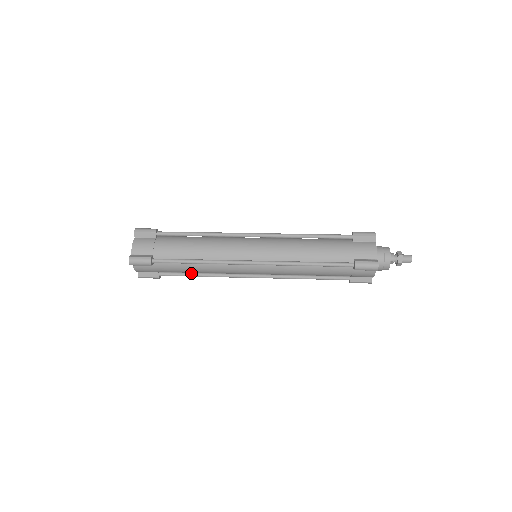
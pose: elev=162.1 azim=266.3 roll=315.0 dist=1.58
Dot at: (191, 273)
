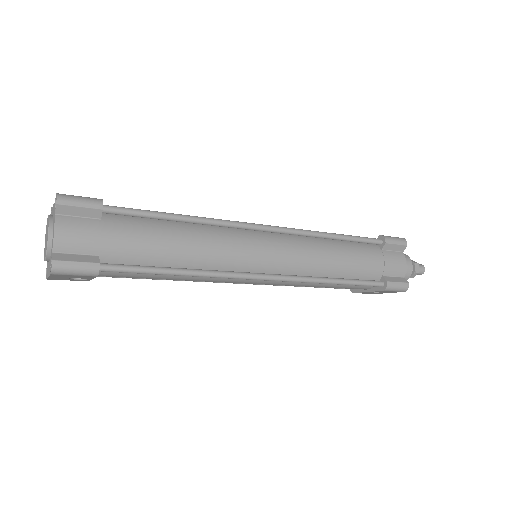
Dot at: (161, 267)
